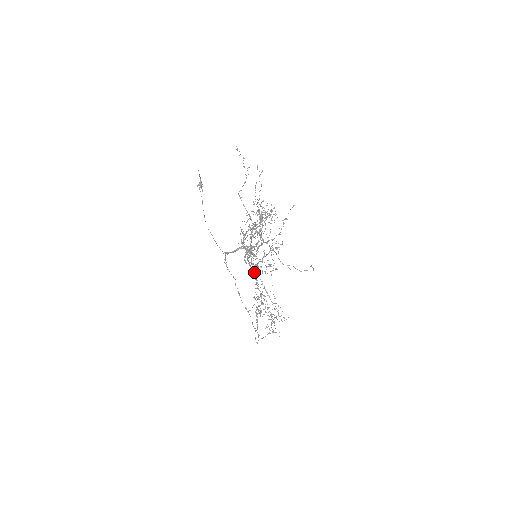
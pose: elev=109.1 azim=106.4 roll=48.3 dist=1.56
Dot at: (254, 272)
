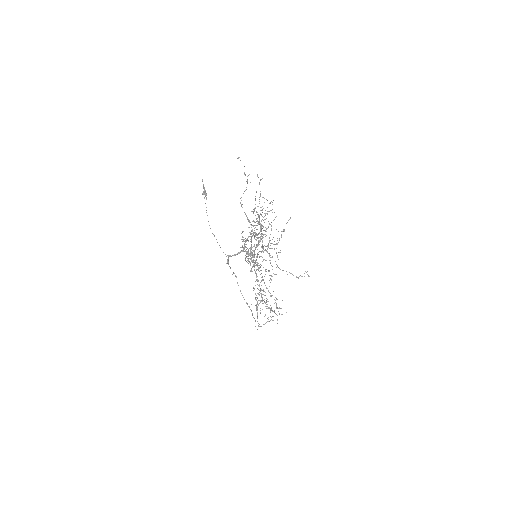
Dot at: (254, 270)
